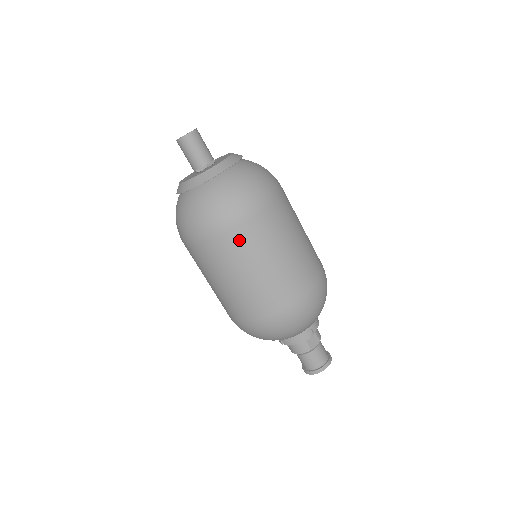
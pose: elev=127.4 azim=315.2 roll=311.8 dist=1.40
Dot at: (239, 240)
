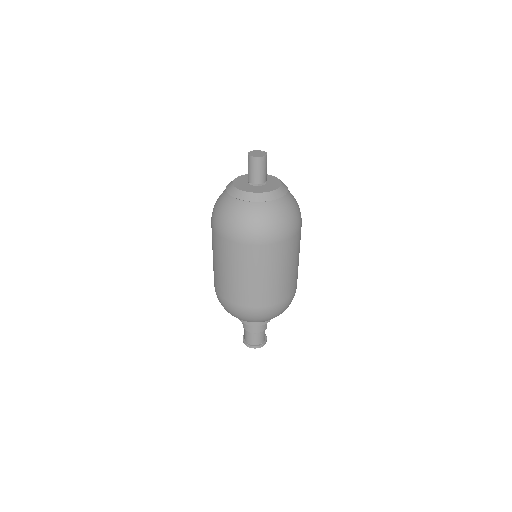
Dot at: (293, 244)
